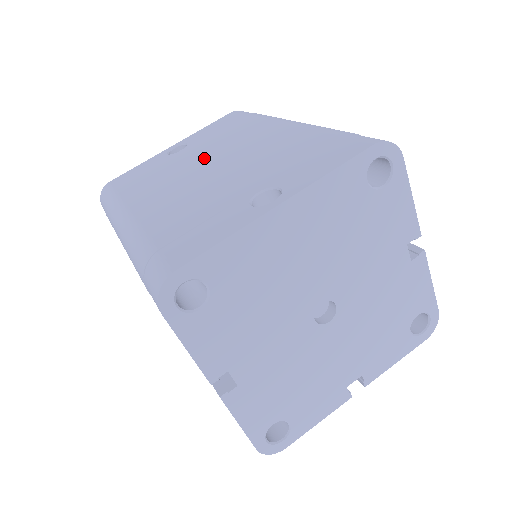
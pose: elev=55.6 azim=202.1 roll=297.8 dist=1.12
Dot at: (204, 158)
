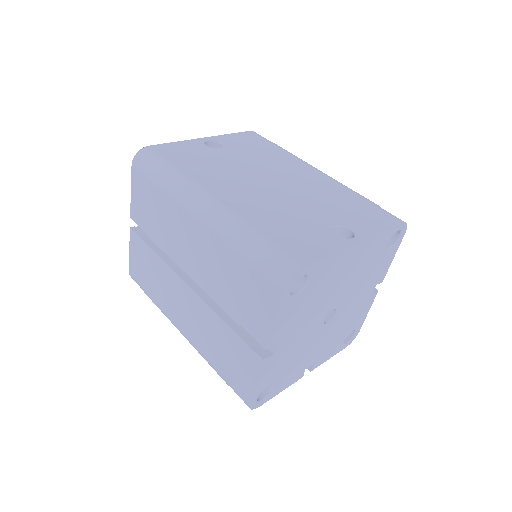
Dot at: (257, 170)
